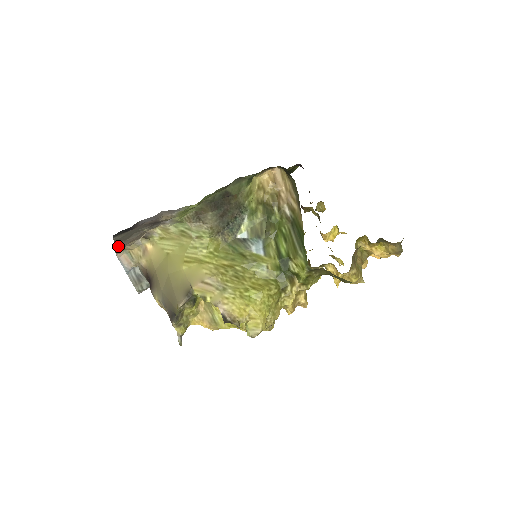
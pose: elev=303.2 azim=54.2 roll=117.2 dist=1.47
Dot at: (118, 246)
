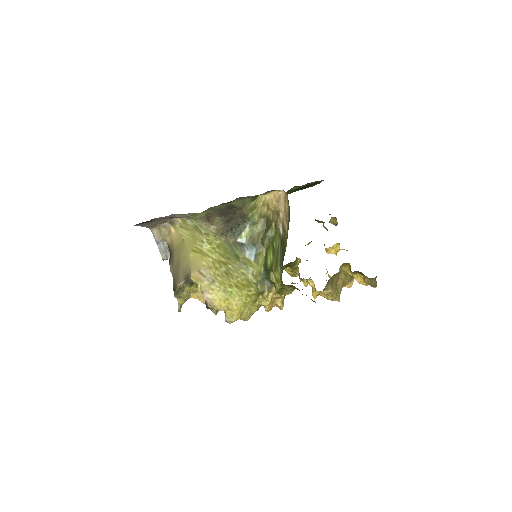
Dot at: (148, 226)
